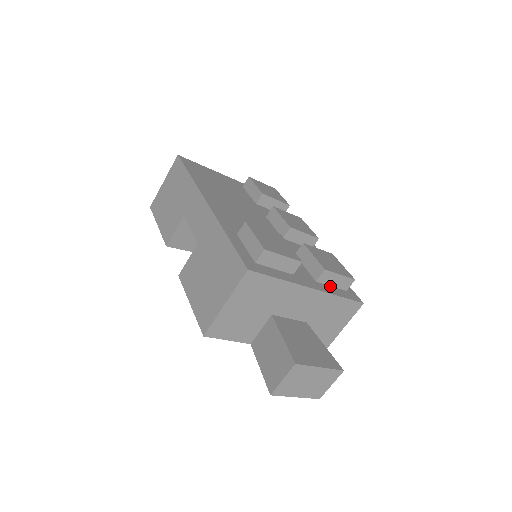
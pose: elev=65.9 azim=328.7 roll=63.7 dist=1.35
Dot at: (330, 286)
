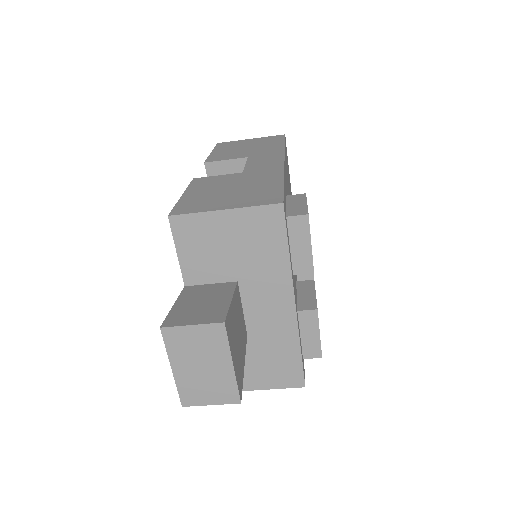
Dot at: (300, 333)
